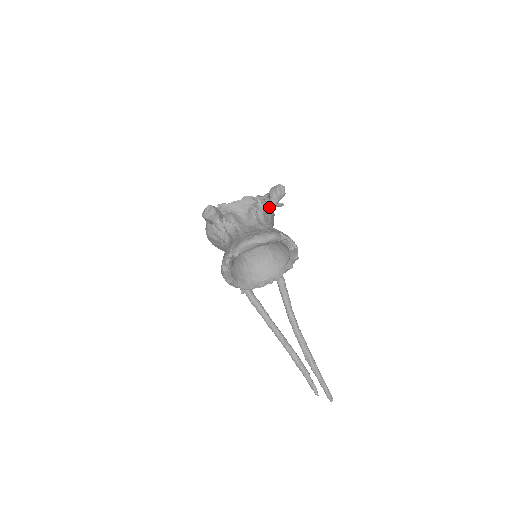
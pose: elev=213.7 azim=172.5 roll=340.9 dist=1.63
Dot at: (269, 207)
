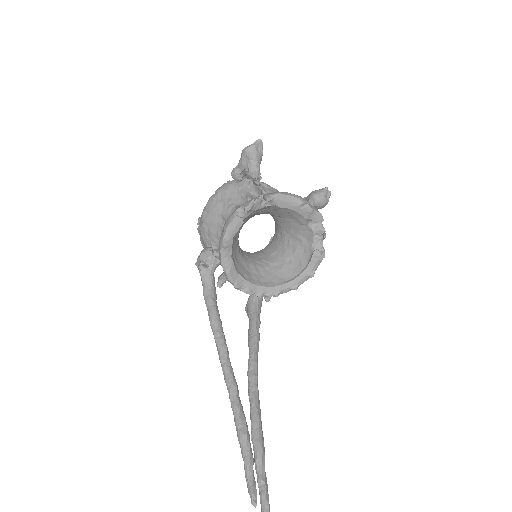
Dot at: occluded
